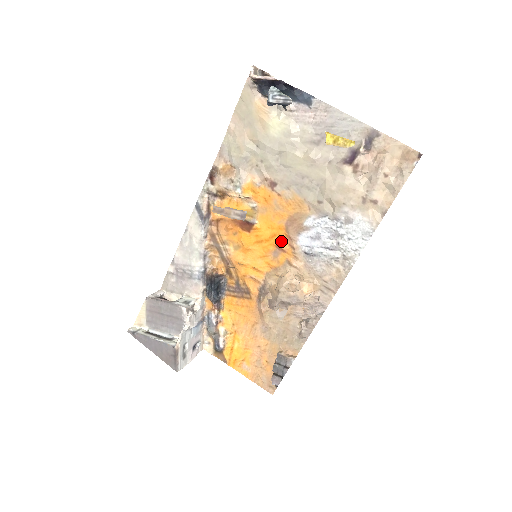
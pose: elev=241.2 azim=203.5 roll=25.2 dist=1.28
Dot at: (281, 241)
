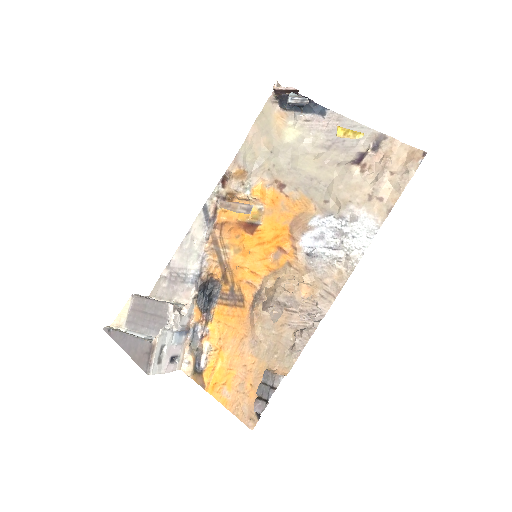
Dot at: (284, 242)
